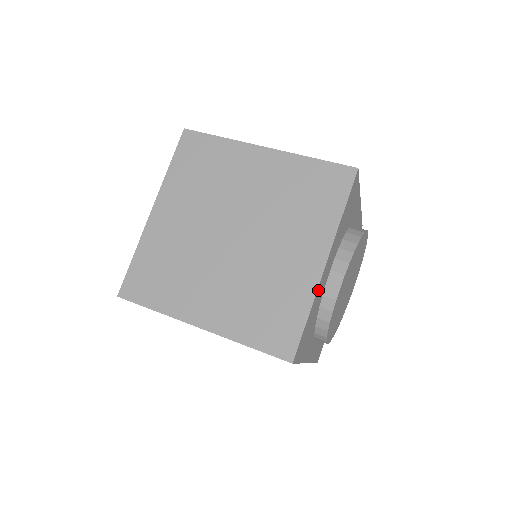
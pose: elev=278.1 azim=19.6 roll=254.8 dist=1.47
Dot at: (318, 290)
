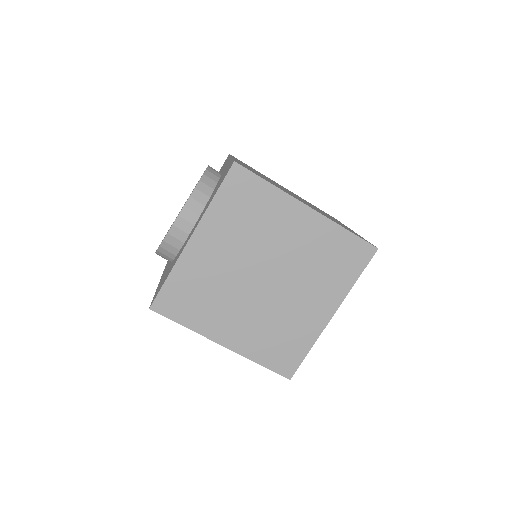
Dot at: (320, 331)
